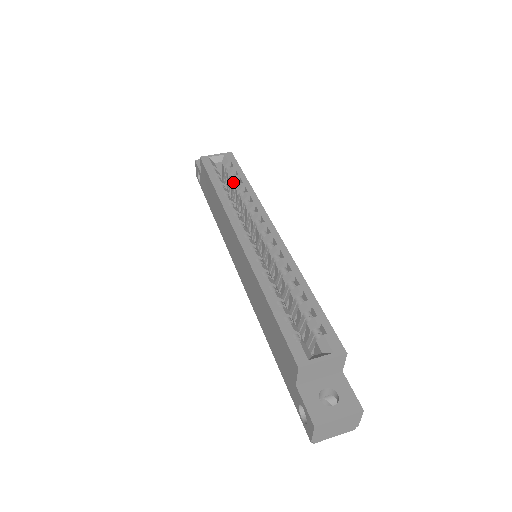
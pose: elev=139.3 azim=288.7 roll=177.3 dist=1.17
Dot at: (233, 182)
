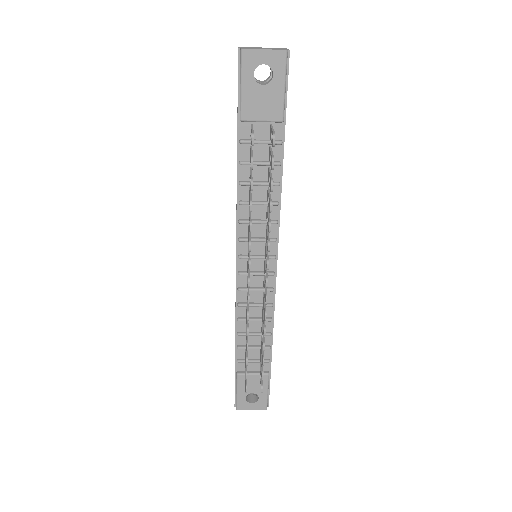
Dot at: occluded
